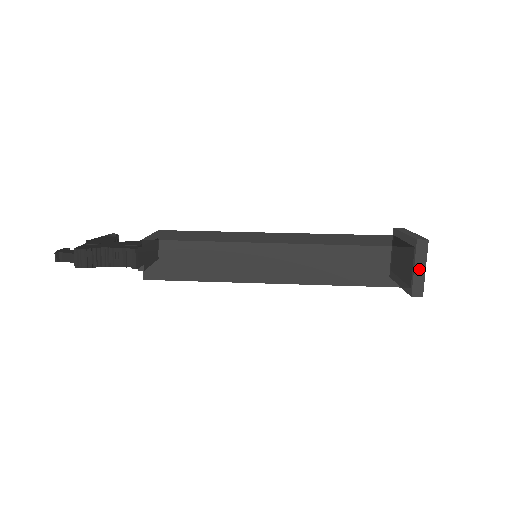
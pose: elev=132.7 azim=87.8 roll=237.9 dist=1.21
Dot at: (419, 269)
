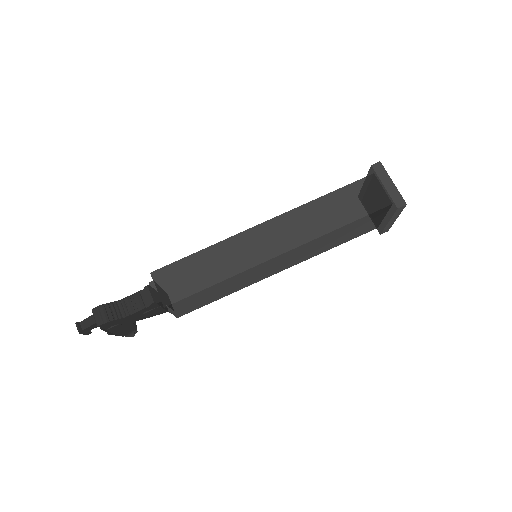
Dot at: (388, 185)
